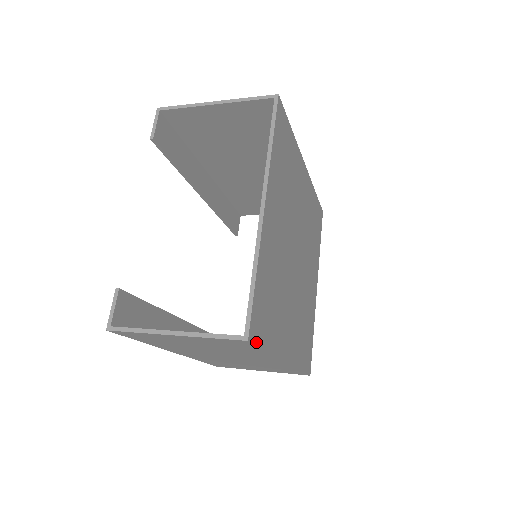
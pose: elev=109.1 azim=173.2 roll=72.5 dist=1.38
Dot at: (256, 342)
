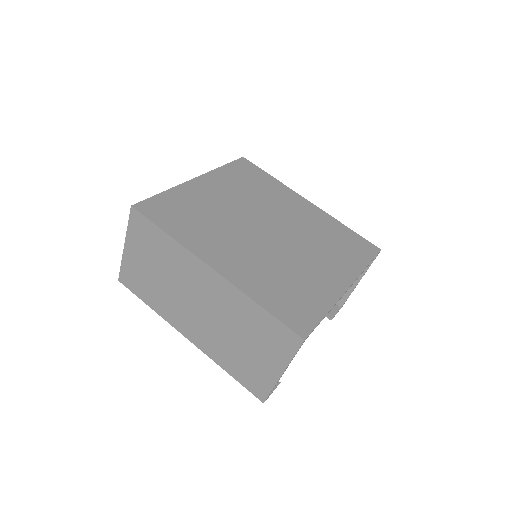
Dot at: (145, 215)
